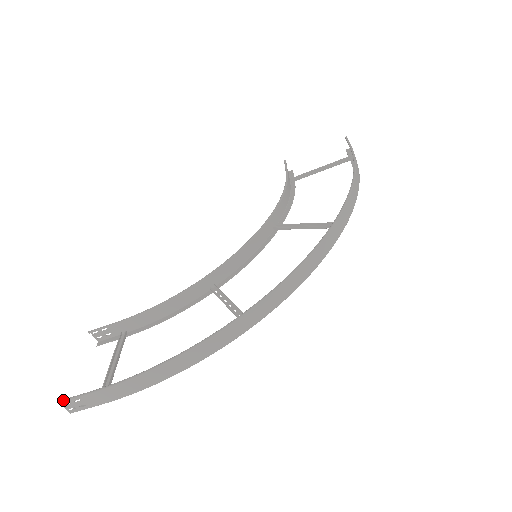
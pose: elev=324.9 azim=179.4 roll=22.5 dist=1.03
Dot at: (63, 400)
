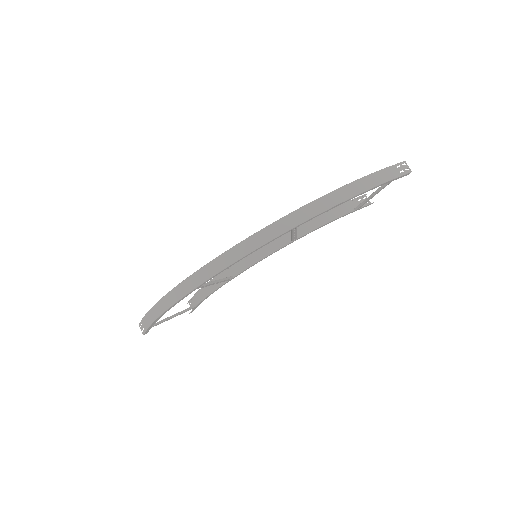
Dot at: (139, 324)
